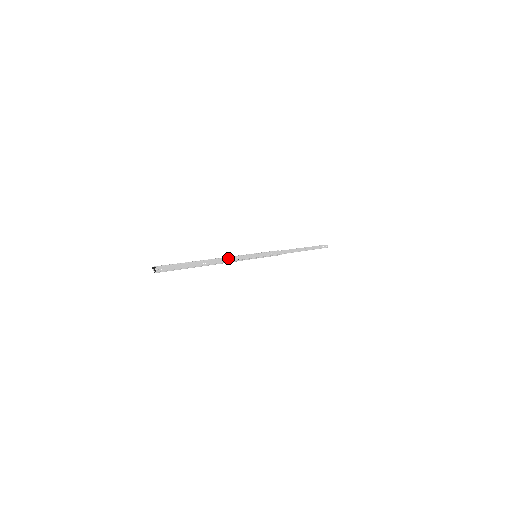
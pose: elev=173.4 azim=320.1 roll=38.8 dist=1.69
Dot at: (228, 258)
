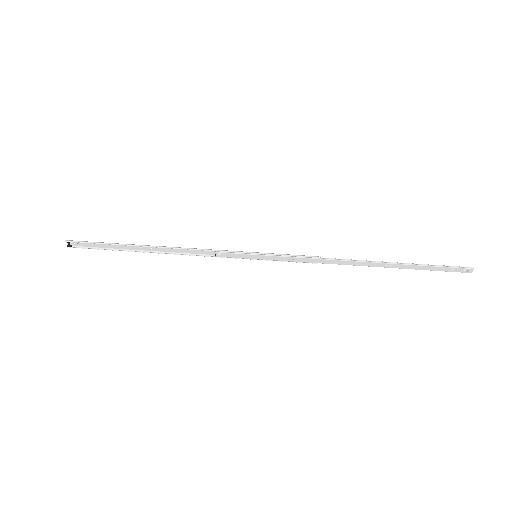
Dot at: (197, 249)
